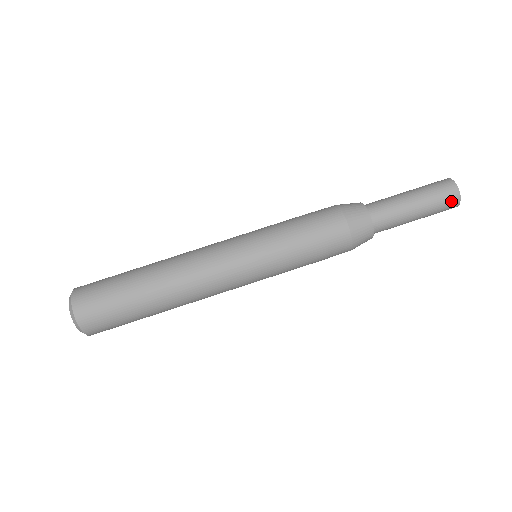
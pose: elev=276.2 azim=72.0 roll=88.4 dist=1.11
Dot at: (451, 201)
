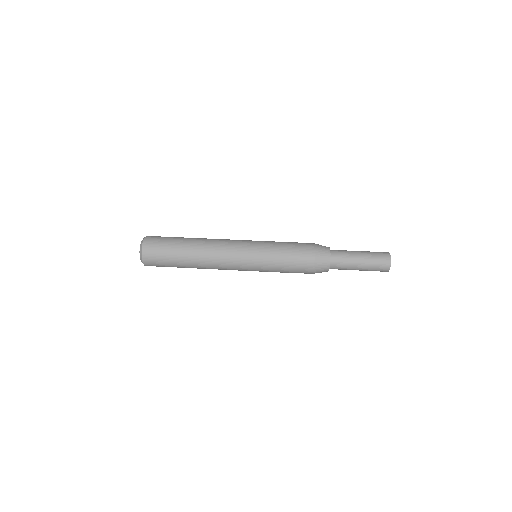
Dot at: (384, 256)
